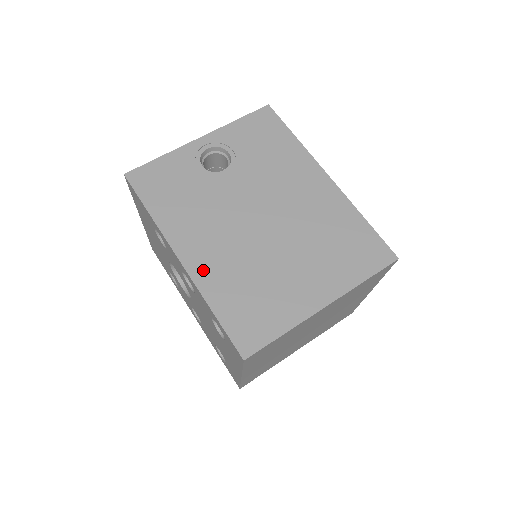
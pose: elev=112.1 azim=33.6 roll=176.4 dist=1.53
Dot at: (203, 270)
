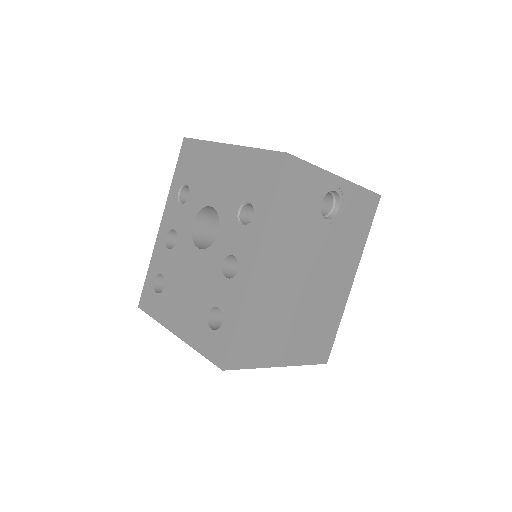
Dot at: (258, 286)
